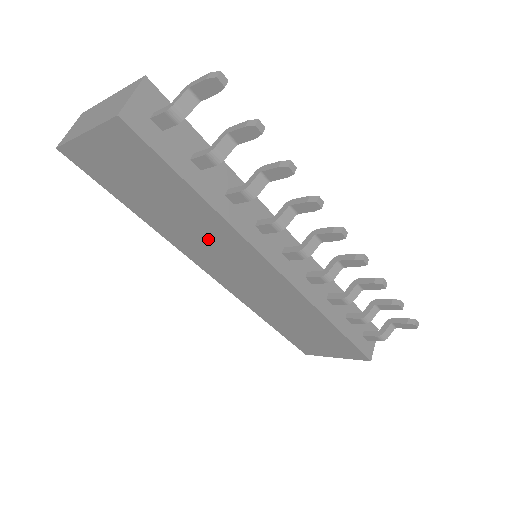
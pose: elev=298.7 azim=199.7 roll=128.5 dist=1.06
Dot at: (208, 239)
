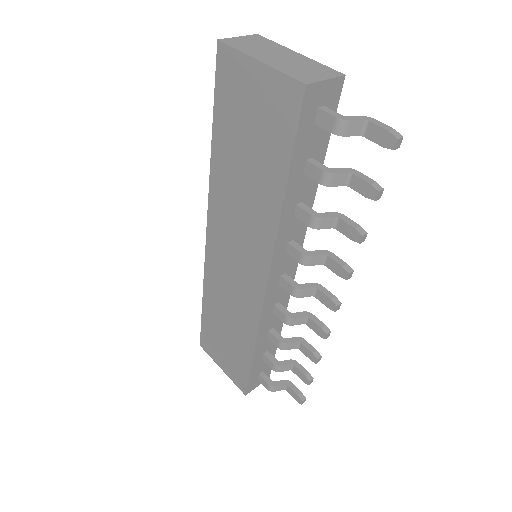
Dot at: (245, 216)
